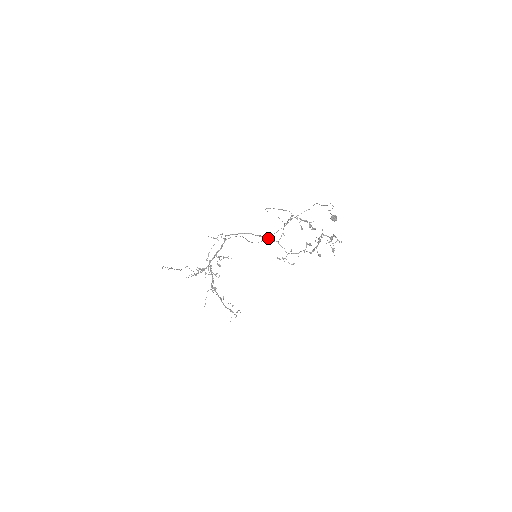
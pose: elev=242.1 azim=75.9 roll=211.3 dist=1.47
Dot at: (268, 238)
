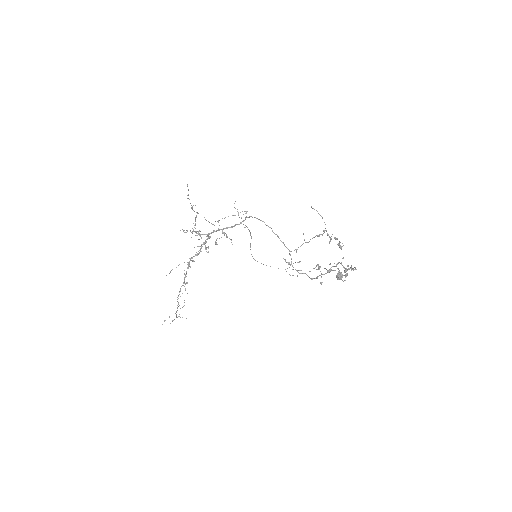
Dot at: occluded
